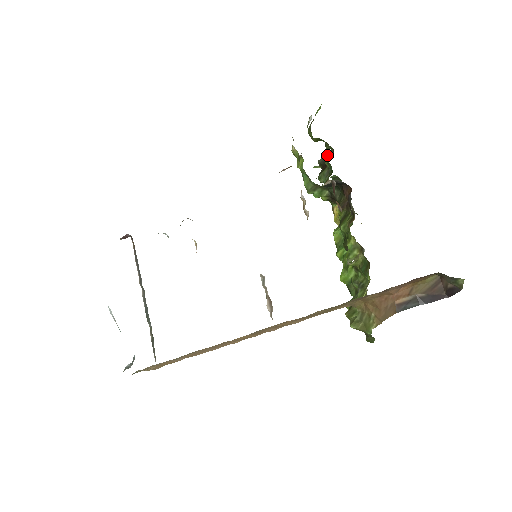
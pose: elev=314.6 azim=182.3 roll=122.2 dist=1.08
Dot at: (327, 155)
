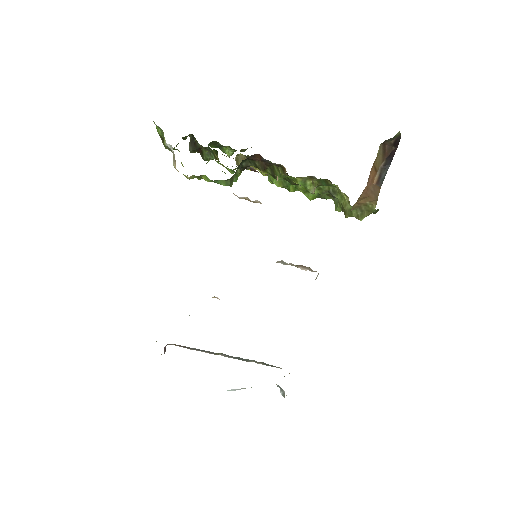
Dot at: (190, 142)
